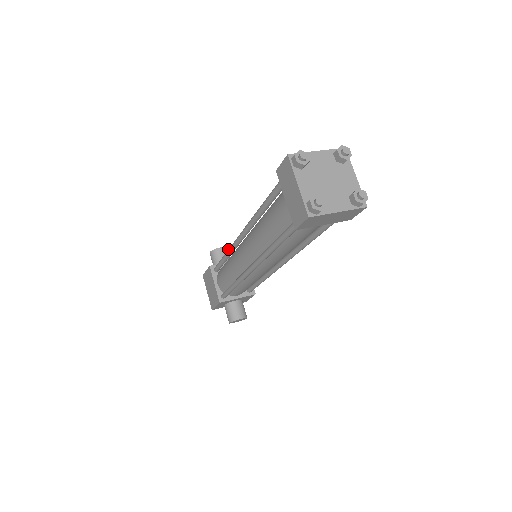
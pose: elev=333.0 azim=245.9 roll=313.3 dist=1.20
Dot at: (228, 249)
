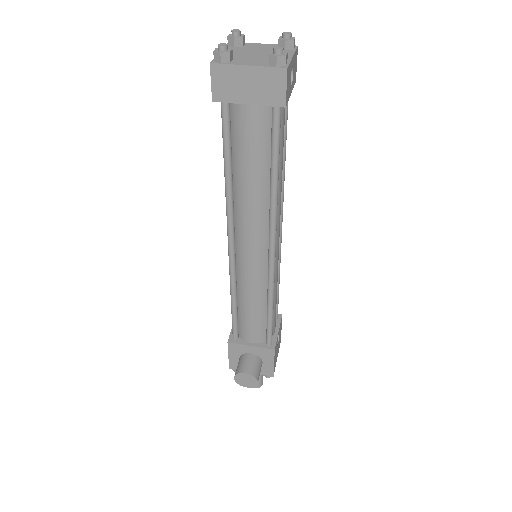
Dot at: occluded
